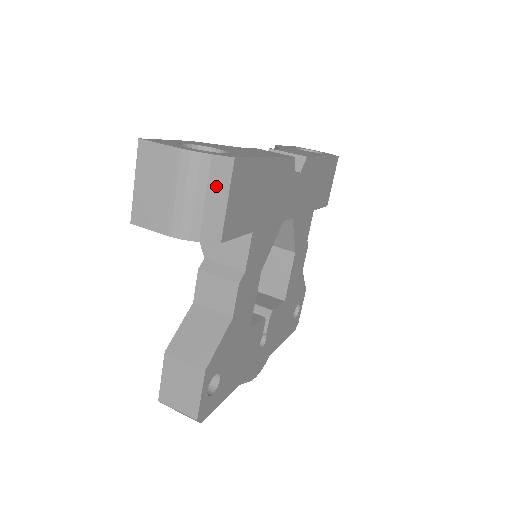
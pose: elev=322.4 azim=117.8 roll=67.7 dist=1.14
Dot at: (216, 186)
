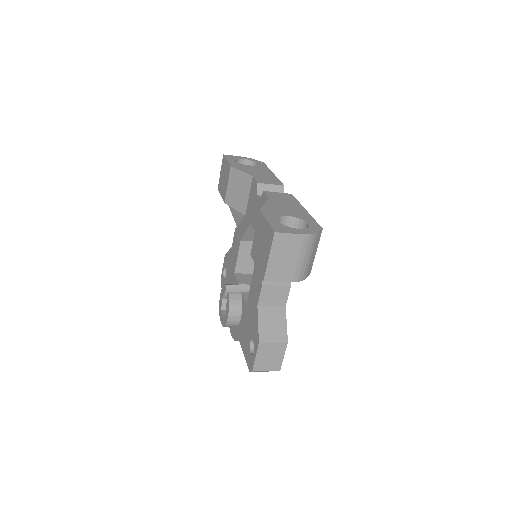
Dot at: (315, 247)
